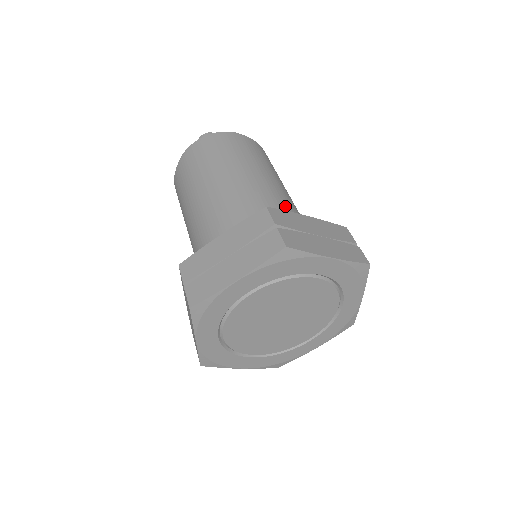
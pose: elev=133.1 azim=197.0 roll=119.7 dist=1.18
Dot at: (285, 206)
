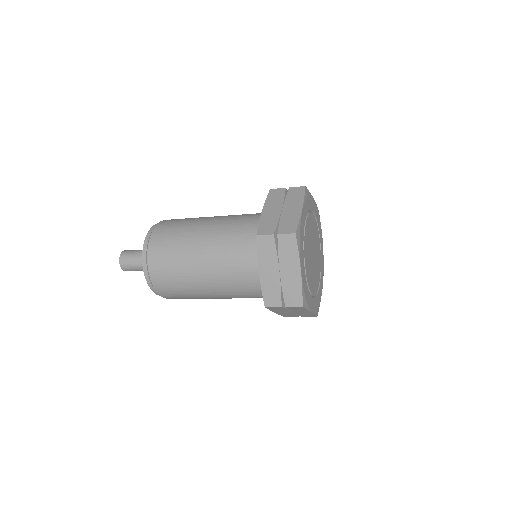
Dot at: occluded
